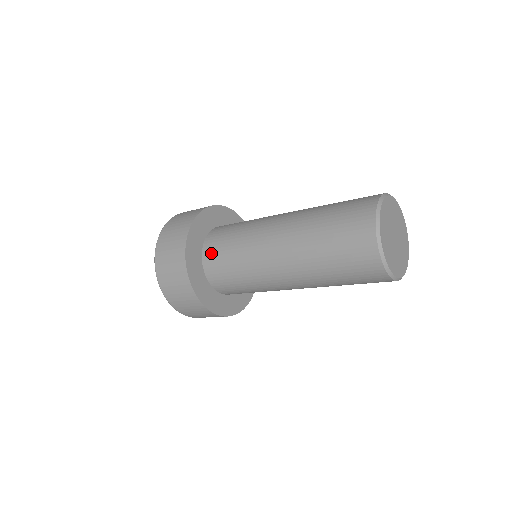
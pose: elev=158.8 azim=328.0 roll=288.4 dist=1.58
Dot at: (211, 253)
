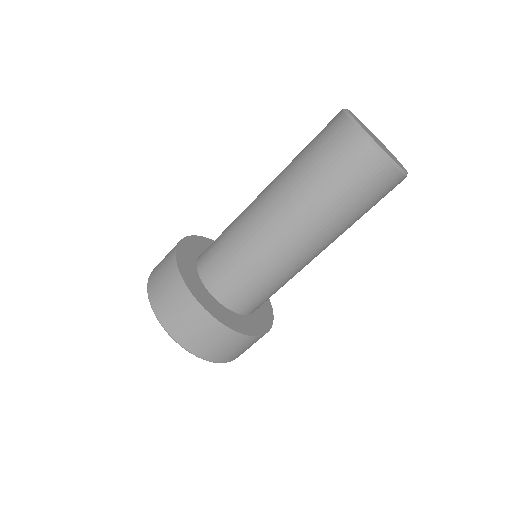
Dot at: (223, 289)
